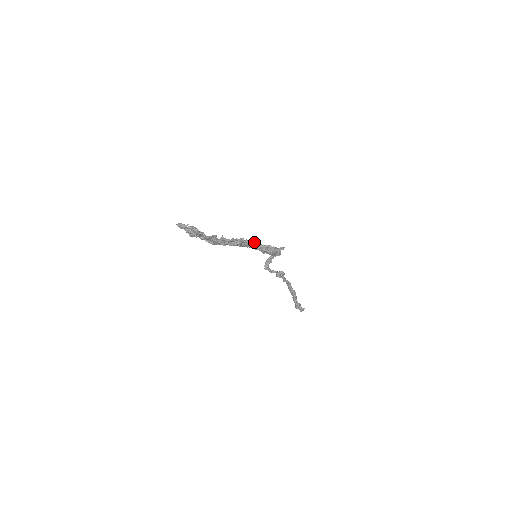
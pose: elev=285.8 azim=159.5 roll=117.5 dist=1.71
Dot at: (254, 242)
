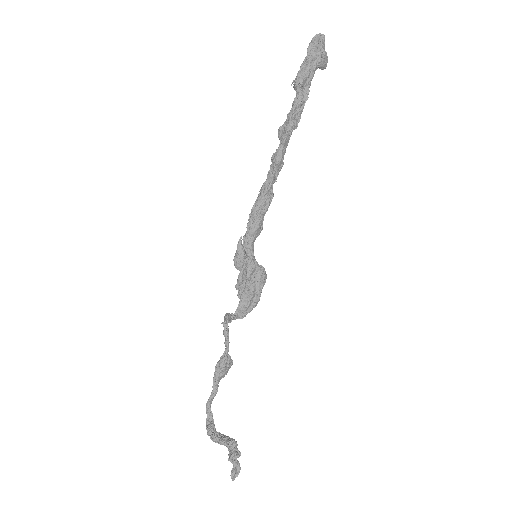
Dot at: occluded
